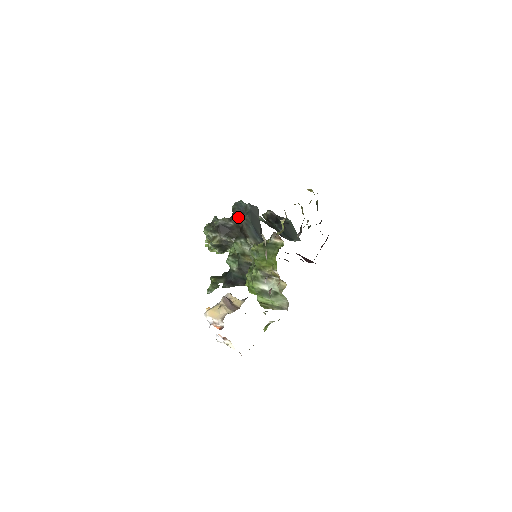
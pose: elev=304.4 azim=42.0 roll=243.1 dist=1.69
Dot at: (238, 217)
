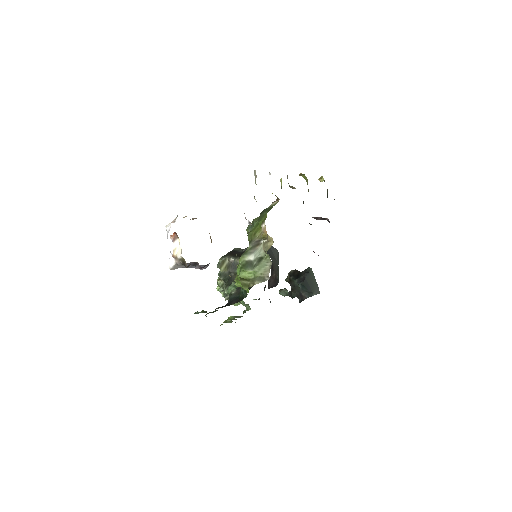
Dot at: occluded
